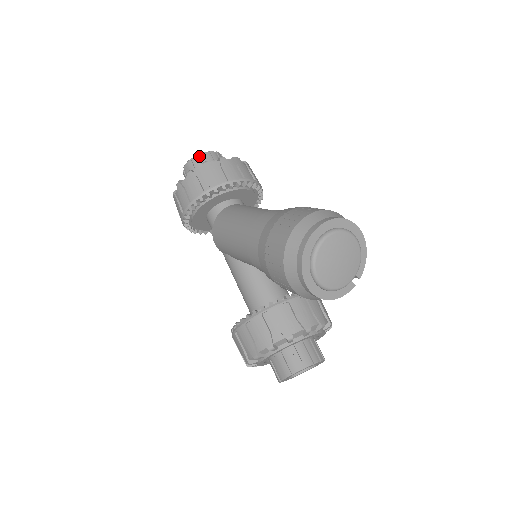
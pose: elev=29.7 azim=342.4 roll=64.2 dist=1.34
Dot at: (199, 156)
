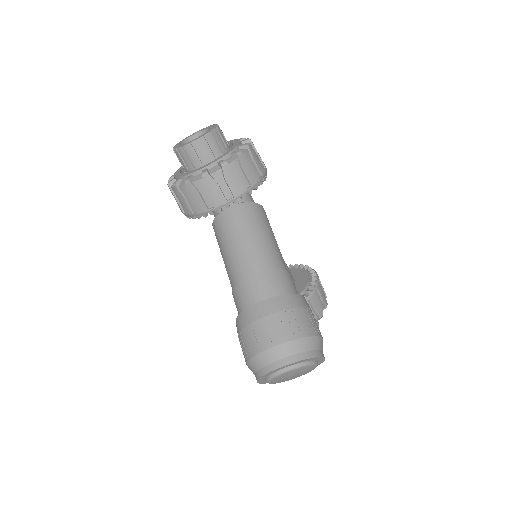
Dot at: (184, 148)
